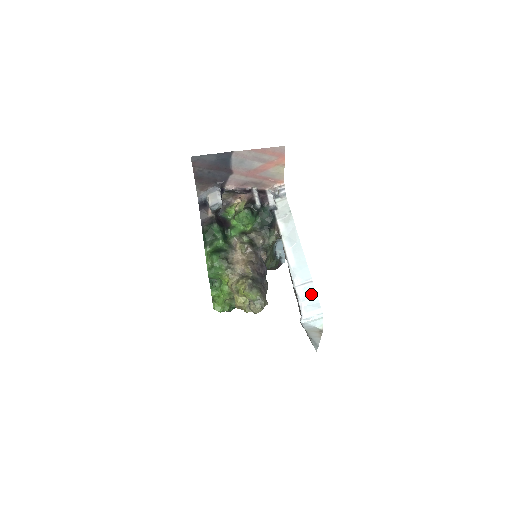
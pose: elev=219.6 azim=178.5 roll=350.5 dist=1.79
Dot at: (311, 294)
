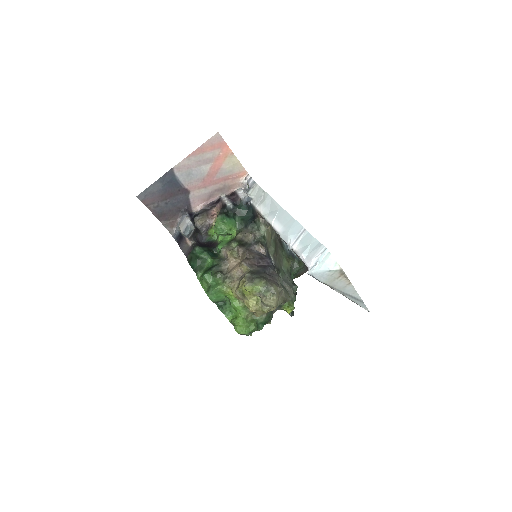
Dot at: (308, 241)
